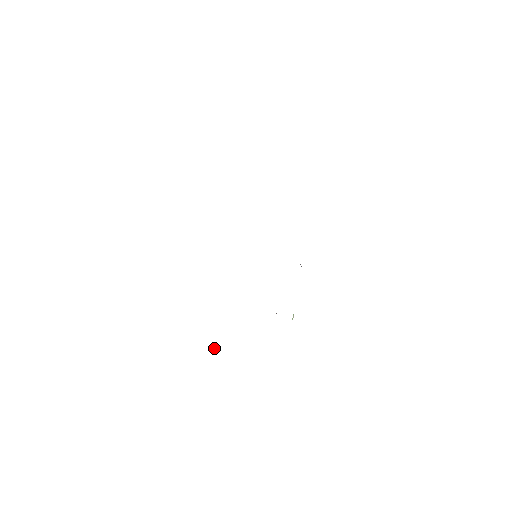
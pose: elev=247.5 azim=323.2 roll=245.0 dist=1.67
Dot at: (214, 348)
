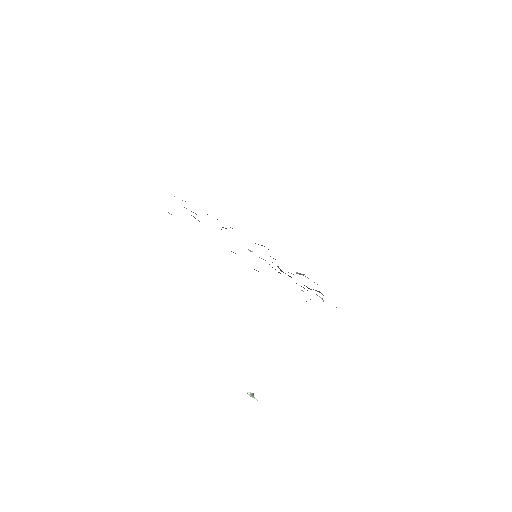
Dot at: (252, 394)
